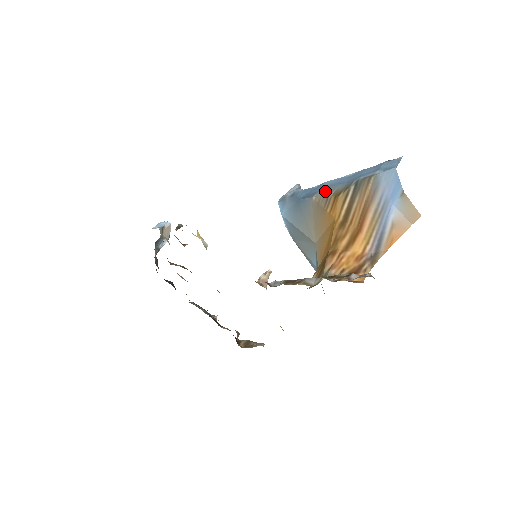
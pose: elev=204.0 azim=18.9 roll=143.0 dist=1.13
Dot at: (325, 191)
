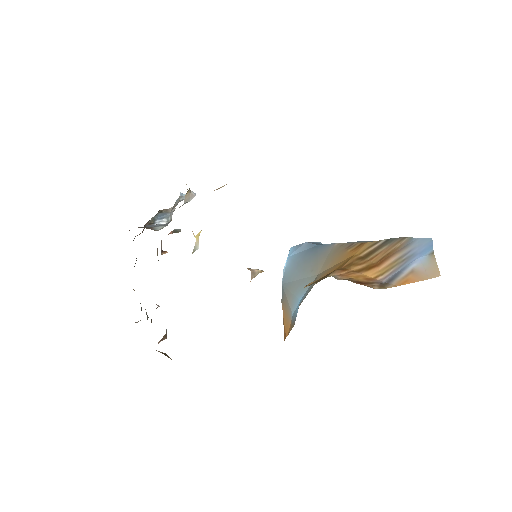
Dot at: (351, 242)
